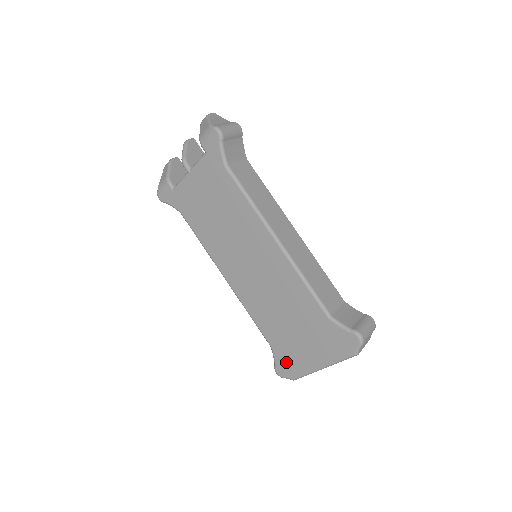
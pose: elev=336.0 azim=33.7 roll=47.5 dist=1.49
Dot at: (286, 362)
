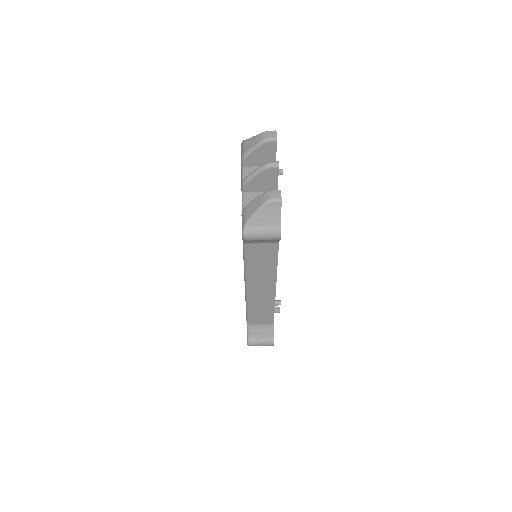
Dot at: occluded
